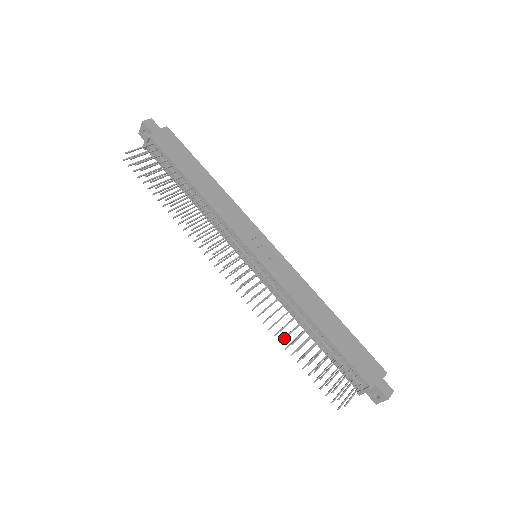
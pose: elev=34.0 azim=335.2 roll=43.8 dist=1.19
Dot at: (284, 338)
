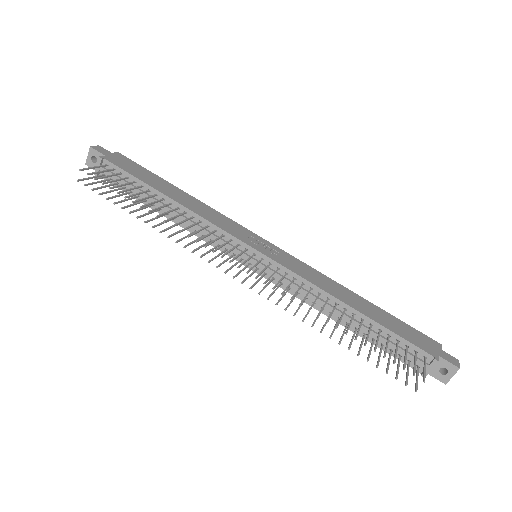
Dot at: (323, 328)
